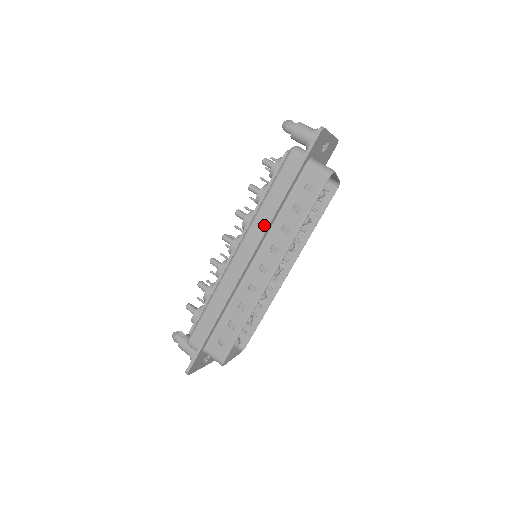
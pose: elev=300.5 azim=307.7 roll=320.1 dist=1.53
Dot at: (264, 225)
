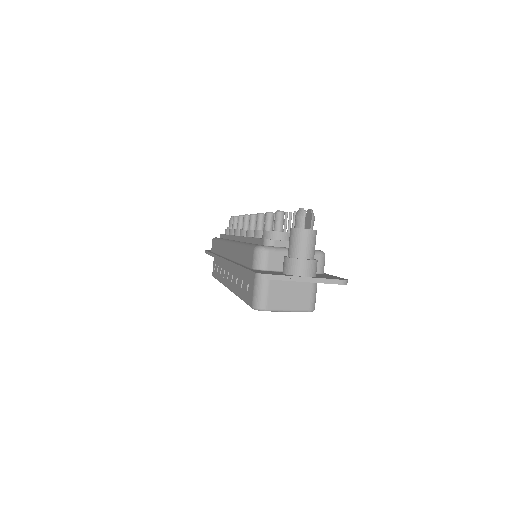
Dot at: (234, 258)
